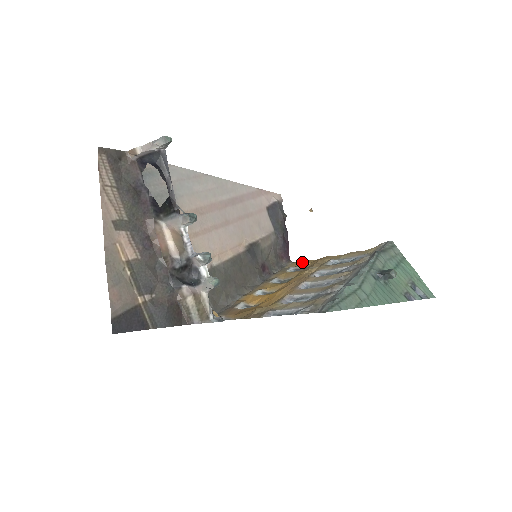
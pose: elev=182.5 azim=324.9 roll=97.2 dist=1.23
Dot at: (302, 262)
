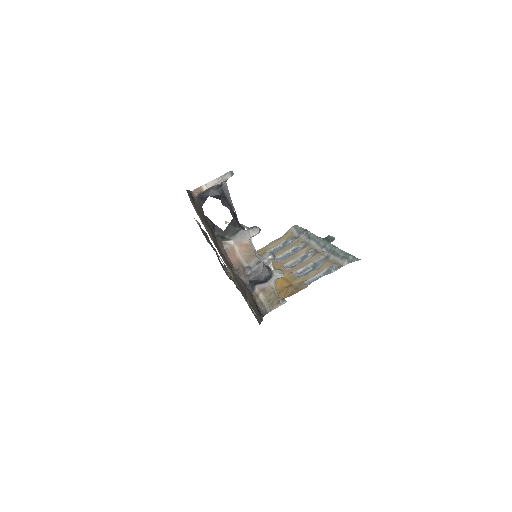
Dot at: occluded
